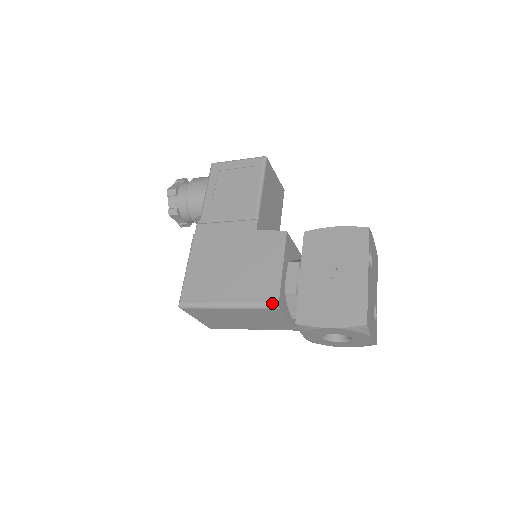
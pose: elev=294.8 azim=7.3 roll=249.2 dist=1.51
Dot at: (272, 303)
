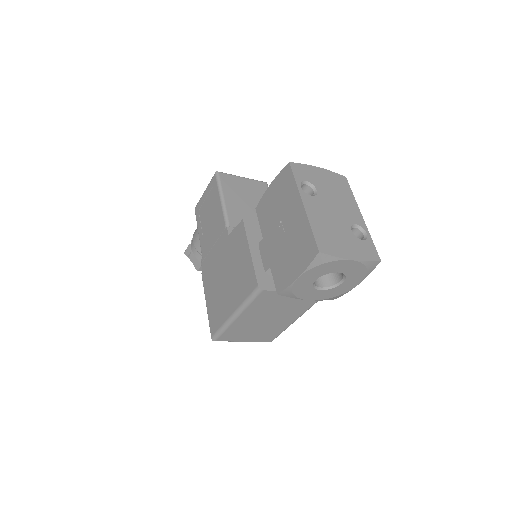
Dot at: (254, 289)
